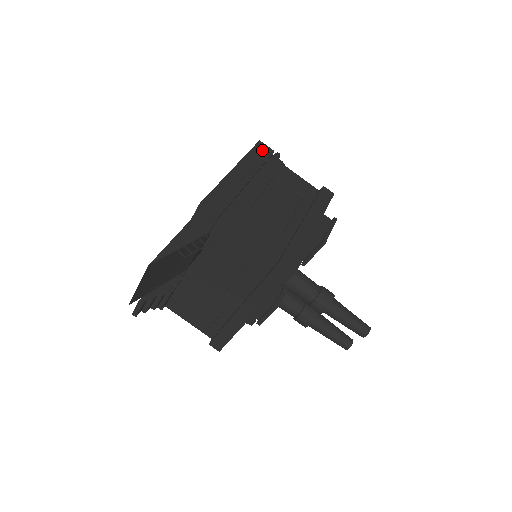
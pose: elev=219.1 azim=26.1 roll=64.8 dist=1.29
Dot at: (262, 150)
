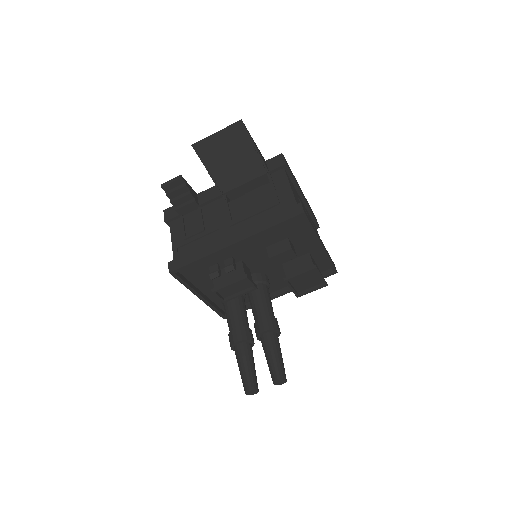
Dot at: (315, 217)
